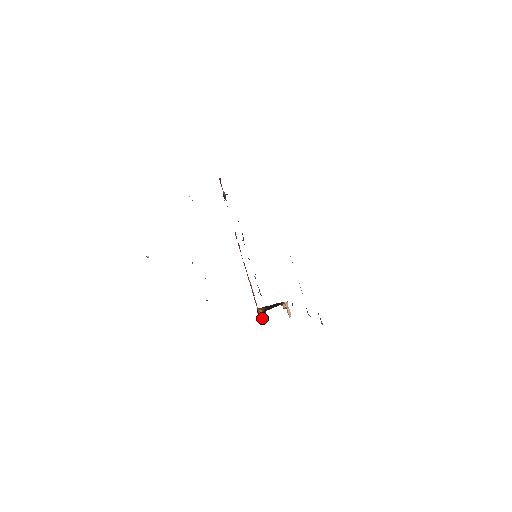
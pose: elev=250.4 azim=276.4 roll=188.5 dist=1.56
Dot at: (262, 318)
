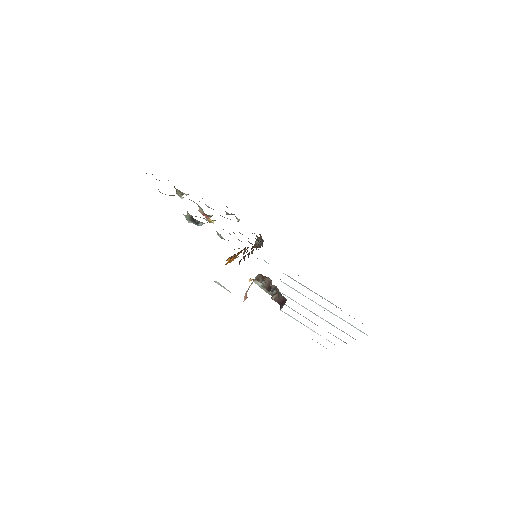
Dot at: occluded
